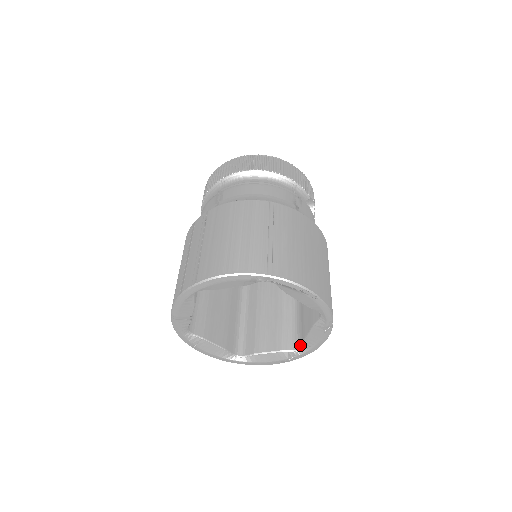
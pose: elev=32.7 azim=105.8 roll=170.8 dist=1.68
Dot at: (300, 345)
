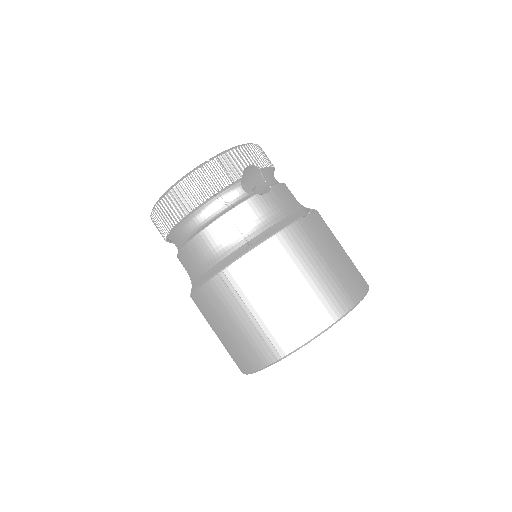
Dot at: occluded
